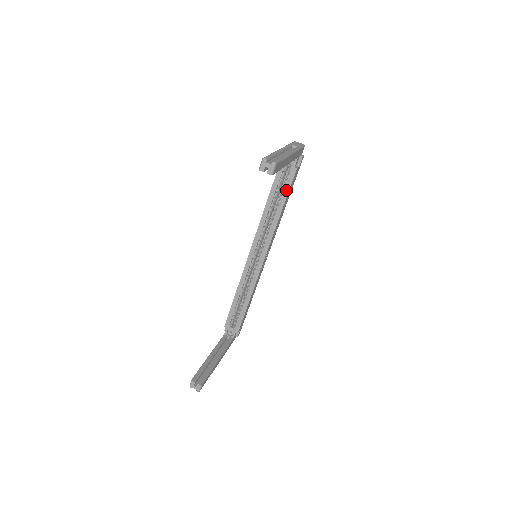
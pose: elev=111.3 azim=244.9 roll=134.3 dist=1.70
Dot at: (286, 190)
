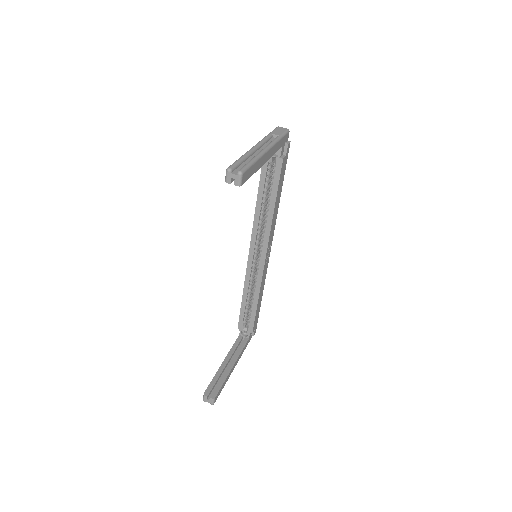
Dot at: (275, 184)
